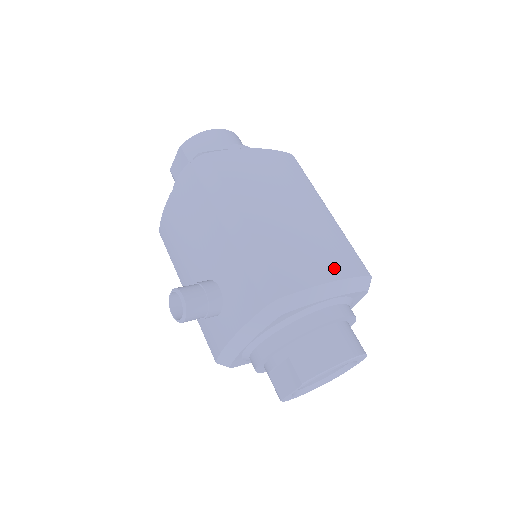
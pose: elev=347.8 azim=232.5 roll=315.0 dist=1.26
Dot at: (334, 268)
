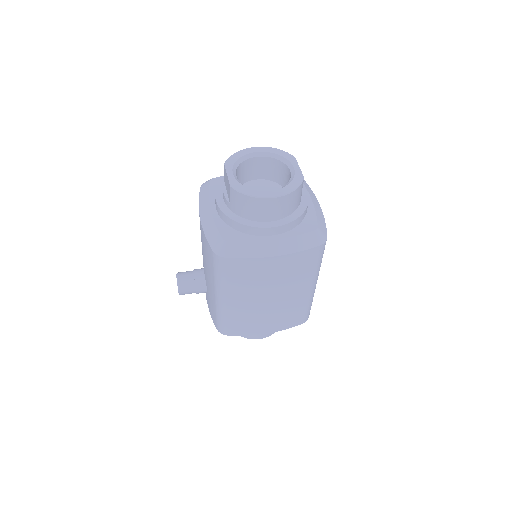
Dot at: (273, 328)
